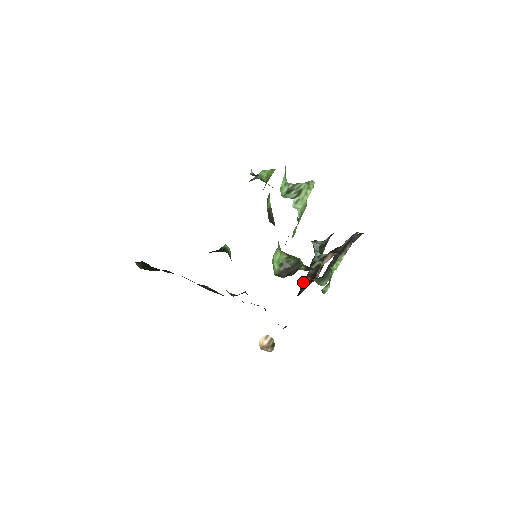
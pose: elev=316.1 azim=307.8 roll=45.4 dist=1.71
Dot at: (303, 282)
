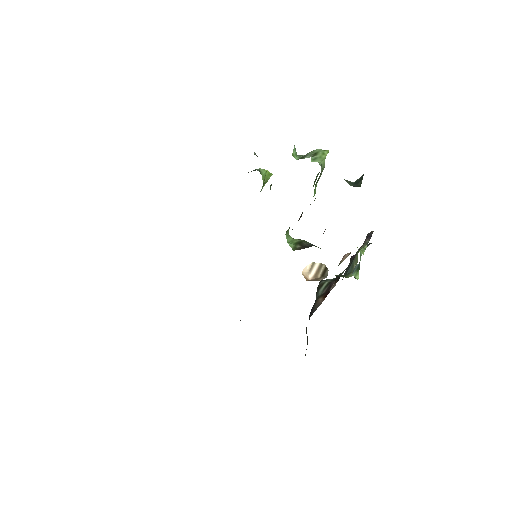
Dot at: (312, 307)
